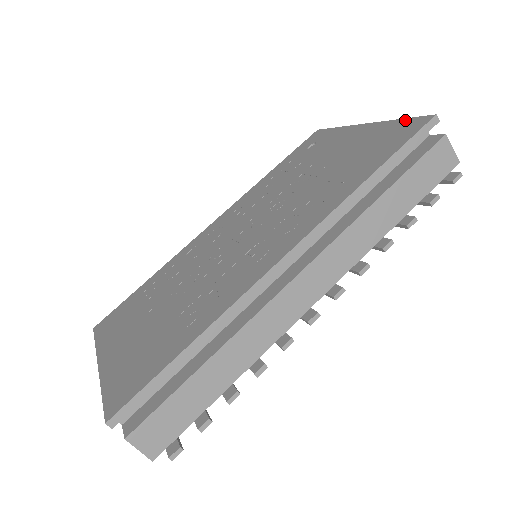
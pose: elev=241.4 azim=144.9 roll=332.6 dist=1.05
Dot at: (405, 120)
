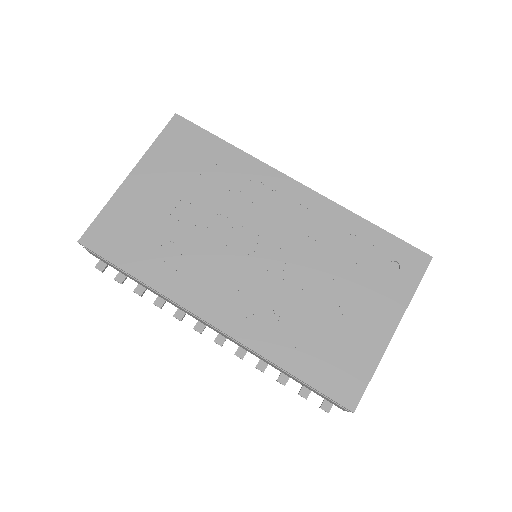
Dot at: (366, 382)
